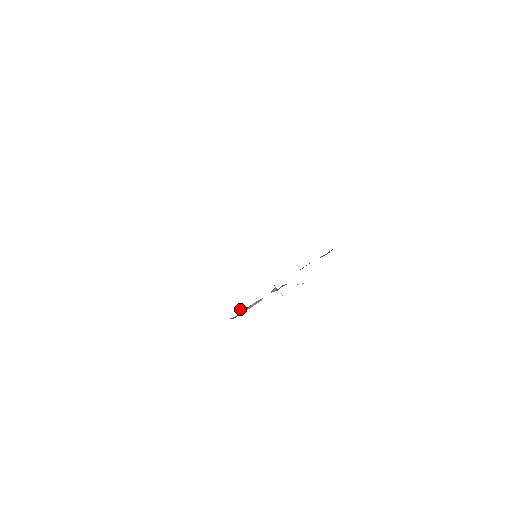
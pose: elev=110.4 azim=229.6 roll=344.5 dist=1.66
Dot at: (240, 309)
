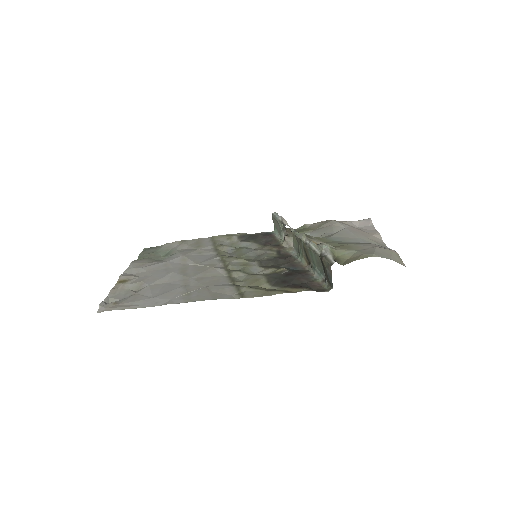
Dot at: (276, 220)
